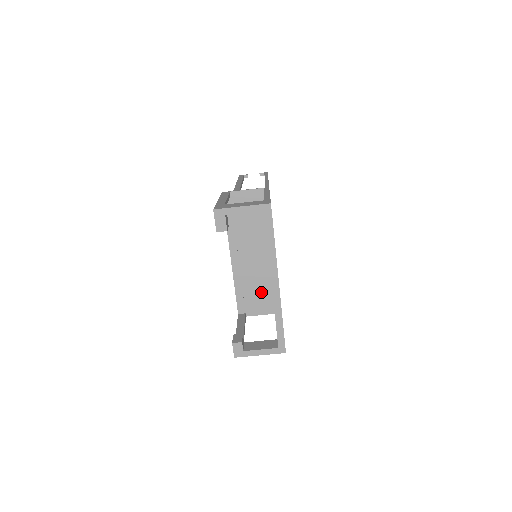
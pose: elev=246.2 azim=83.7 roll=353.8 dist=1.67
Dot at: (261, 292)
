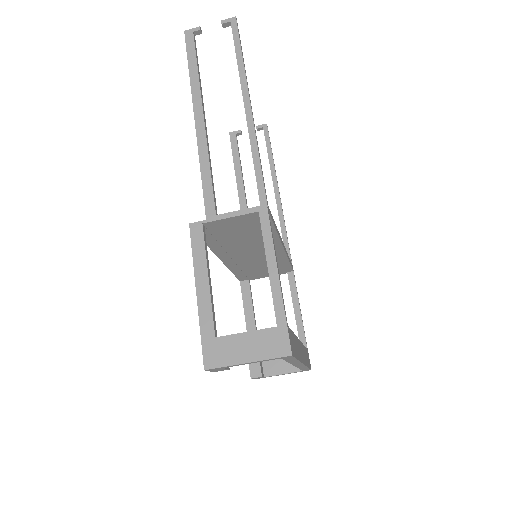
Dot at: (266, 268)
